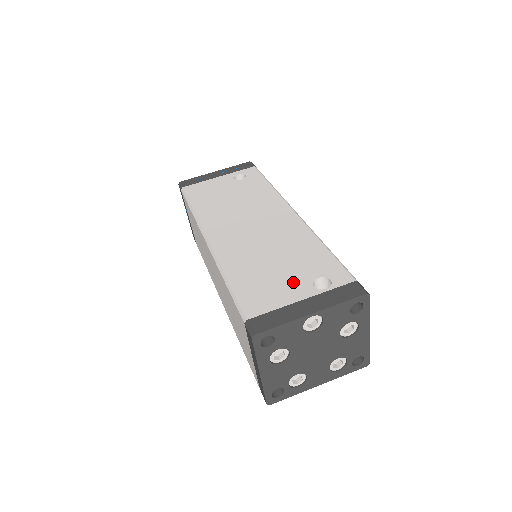
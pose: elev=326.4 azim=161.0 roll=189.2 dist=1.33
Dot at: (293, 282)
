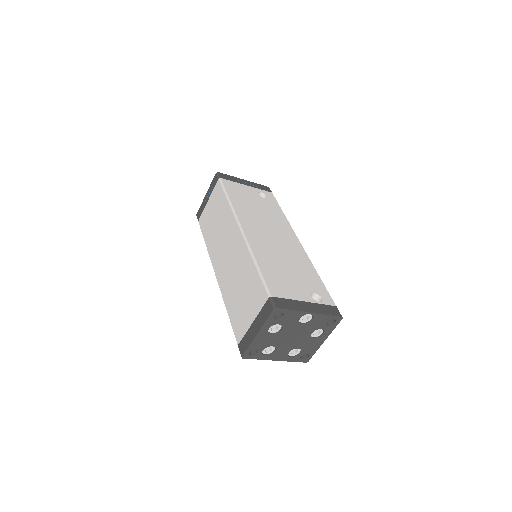
Dot at: (300, 288)
